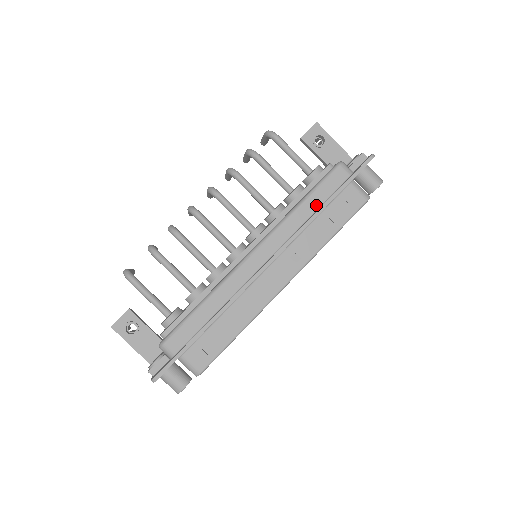
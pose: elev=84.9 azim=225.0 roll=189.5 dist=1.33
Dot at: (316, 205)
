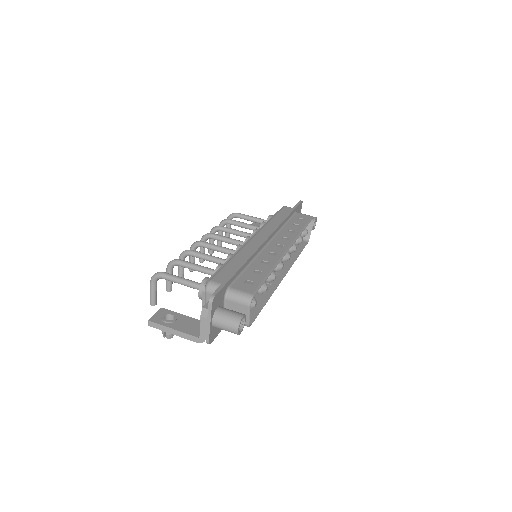
Dot at: (281, 218)
